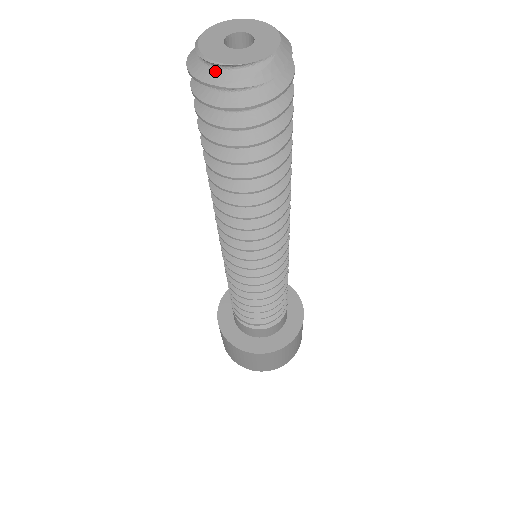
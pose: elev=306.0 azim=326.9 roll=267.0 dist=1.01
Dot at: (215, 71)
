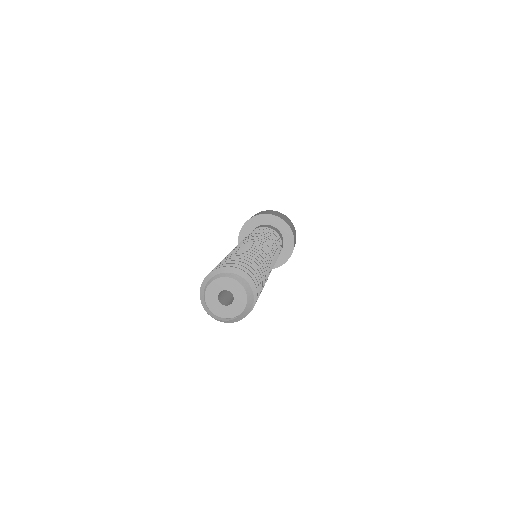
Dot at: (209, 308)
